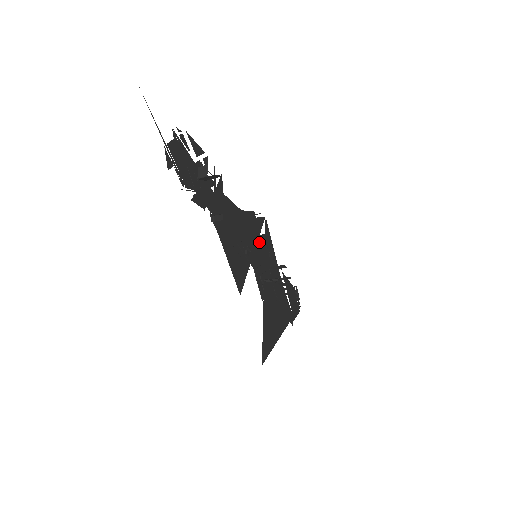
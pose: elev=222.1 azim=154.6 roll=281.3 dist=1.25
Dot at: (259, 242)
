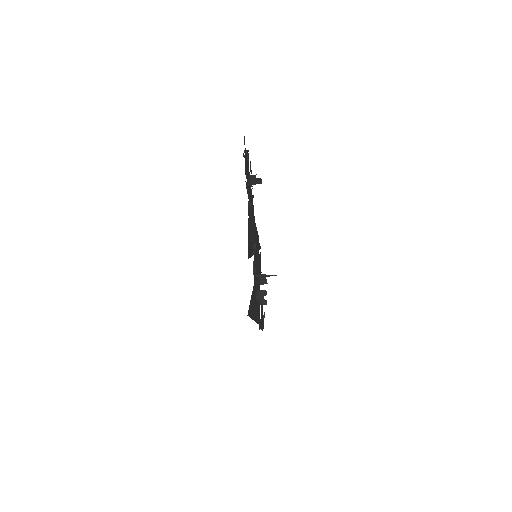
Dot at: (257, 253)
